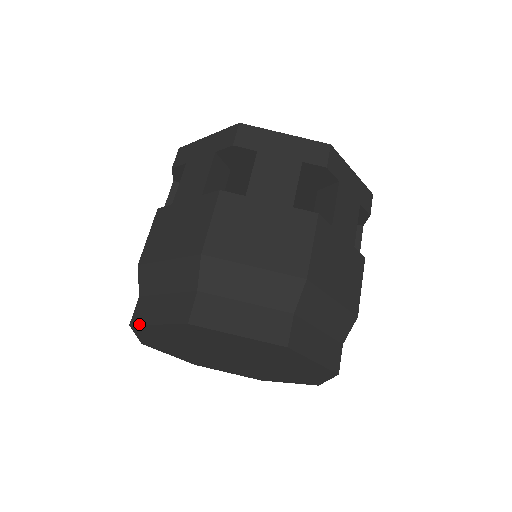
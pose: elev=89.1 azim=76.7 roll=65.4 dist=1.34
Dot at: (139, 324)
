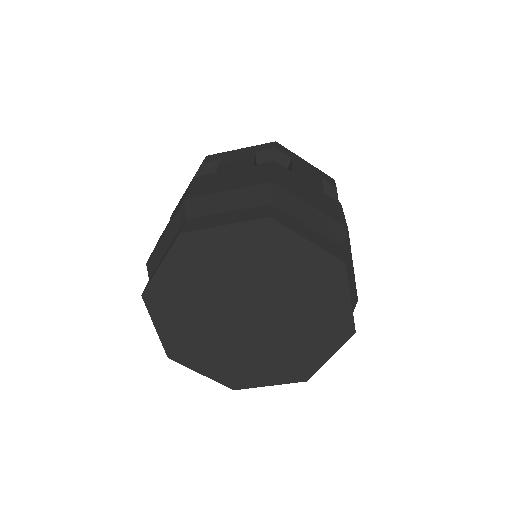
Dot at: (196, 229)
